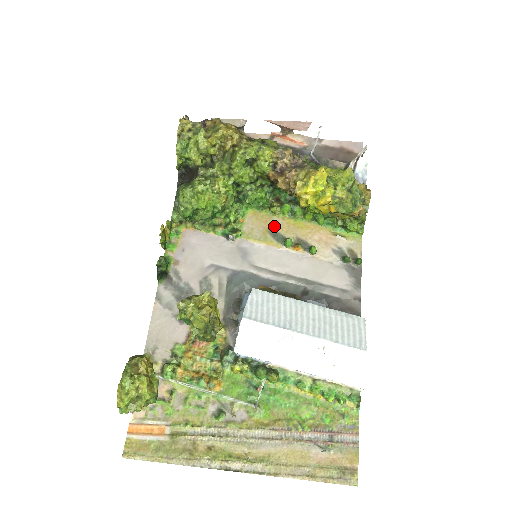
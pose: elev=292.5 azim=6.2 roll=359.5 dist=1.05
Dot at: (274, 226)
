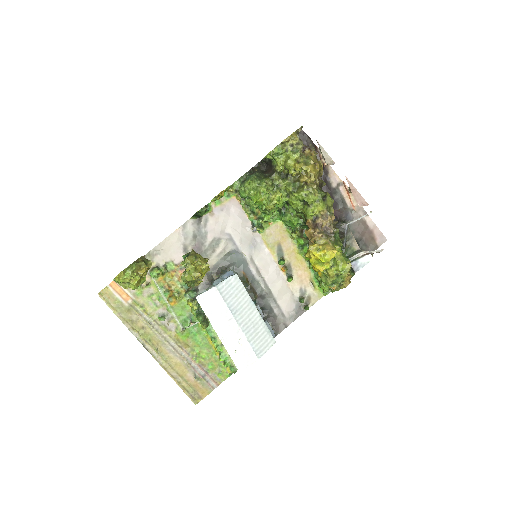
Dot at: (284, 244)
